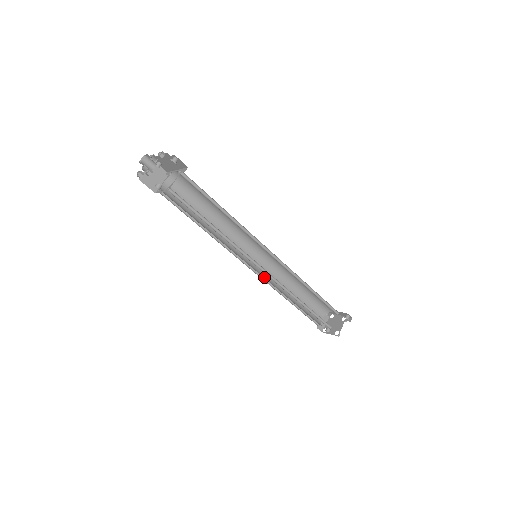
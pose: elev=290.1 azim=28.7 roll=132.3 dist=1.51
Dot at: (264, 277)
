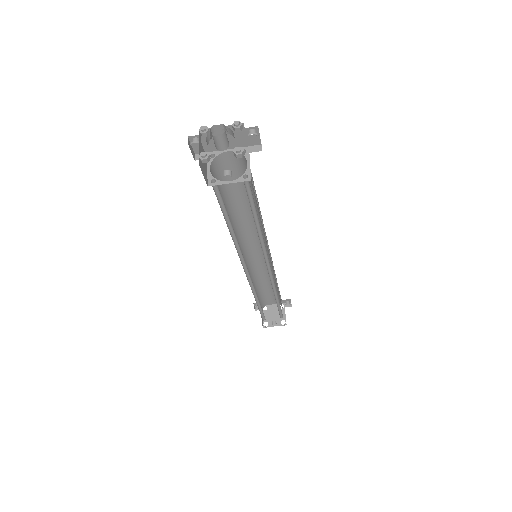
Dot at: occluded
